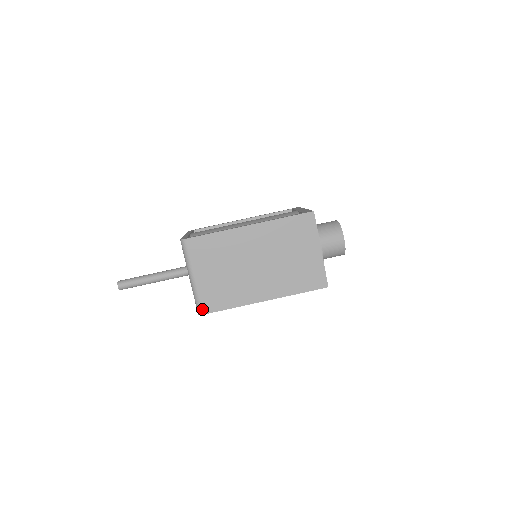
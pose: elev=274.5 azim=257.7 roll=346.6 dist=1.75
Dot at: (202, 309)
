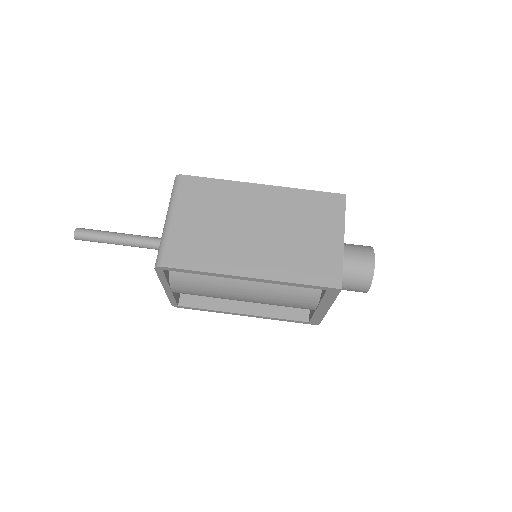
Dot at: (163, 259)
